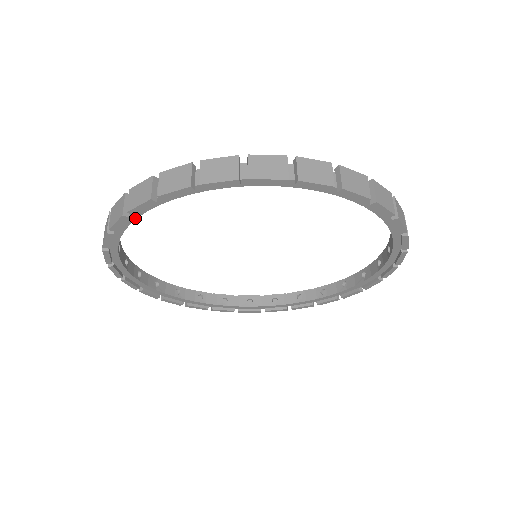
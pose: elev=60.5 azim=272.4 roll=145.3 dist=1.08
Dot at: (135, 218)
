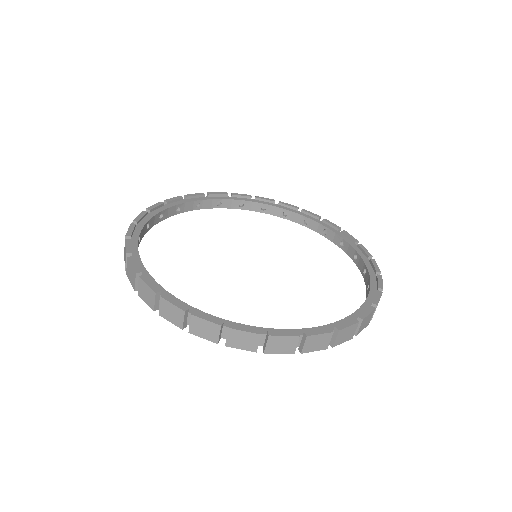
Dot at: occluded
